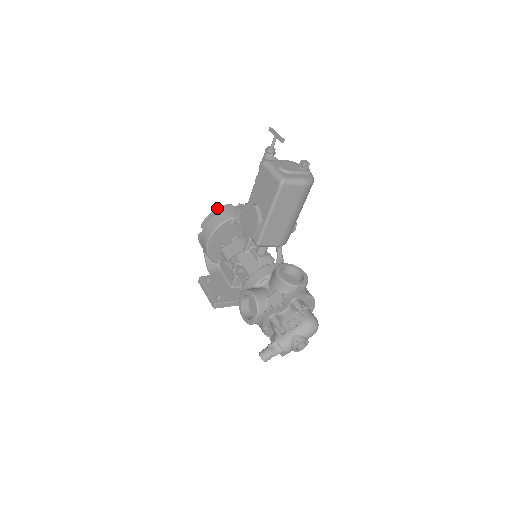
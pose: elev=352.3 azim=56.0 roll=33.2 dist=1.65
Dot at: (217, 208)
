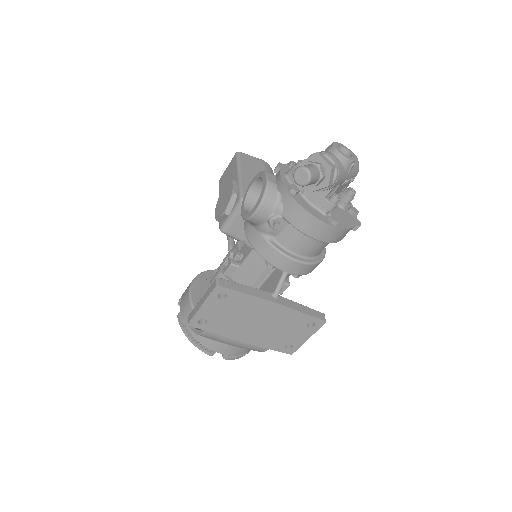
Dot at: occluded
